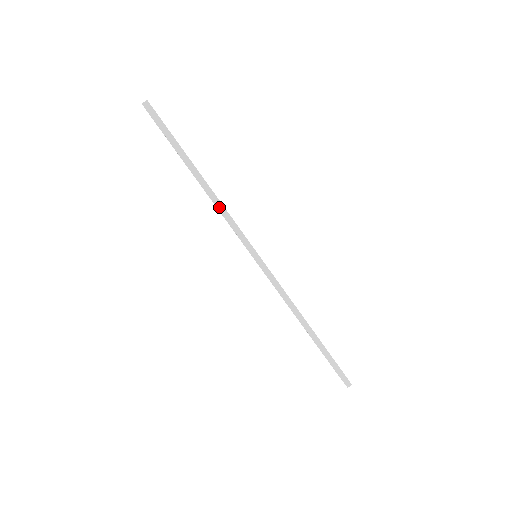
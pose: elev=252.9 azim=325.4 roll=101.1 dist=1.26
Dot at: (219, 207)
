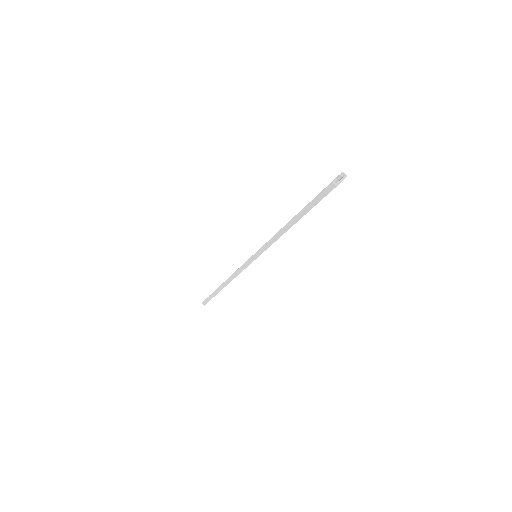
Dot at: (274, 238)
